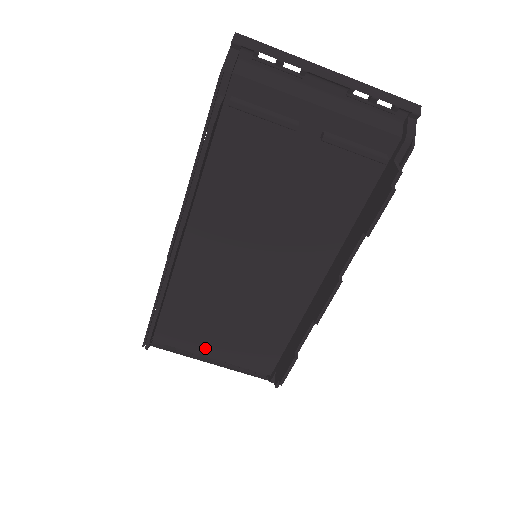
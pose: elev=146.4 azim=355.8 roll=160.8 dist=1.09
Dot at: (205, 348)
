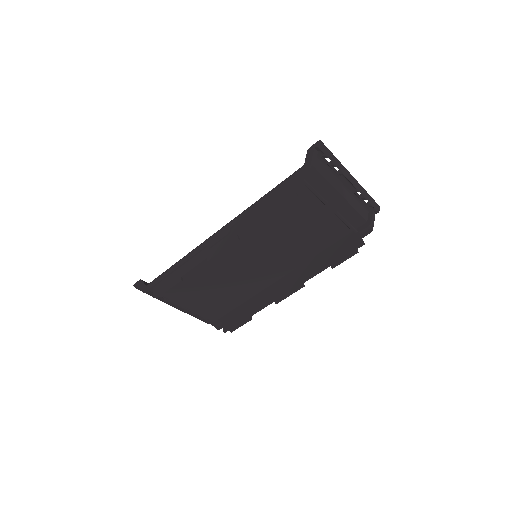
Dot at: (182, 299)
